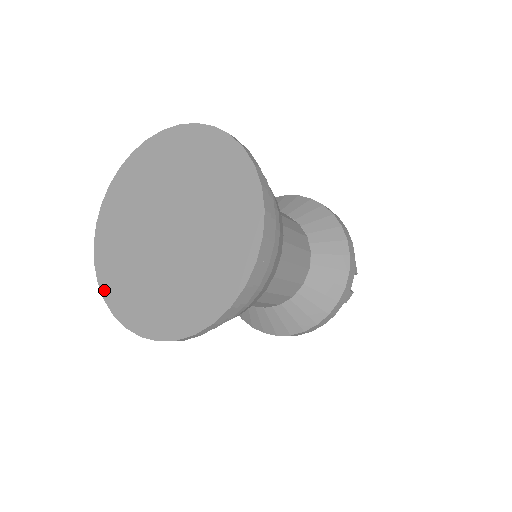
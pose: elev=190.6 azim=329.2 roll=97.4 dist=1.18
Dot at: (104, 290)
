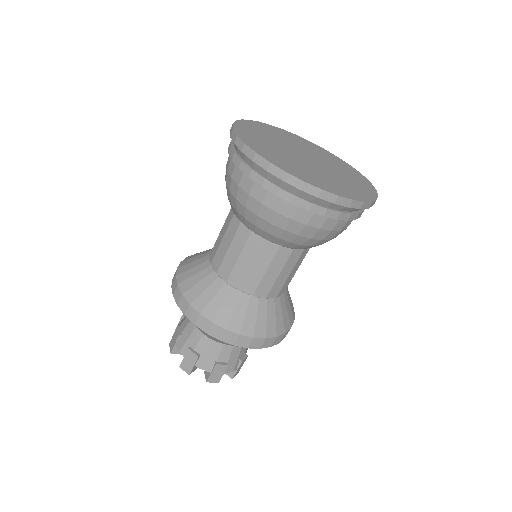
Dot at: (254, 149)
